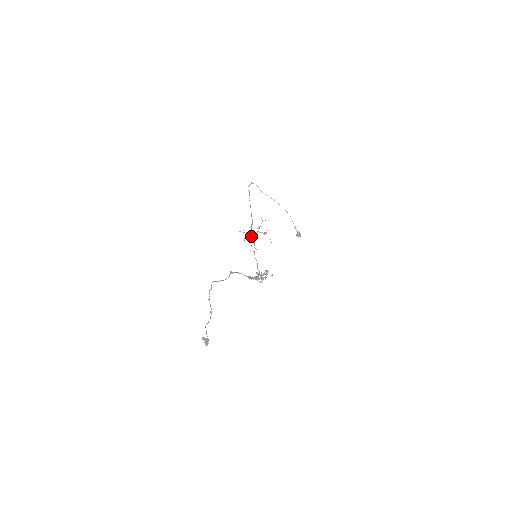
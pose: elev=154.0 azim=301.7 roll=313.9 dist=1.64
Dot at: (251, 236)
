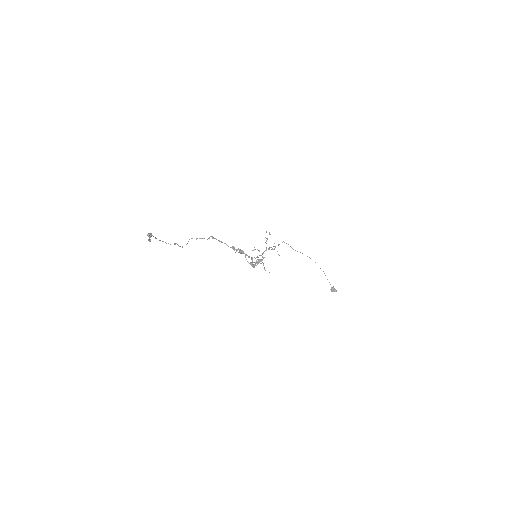
Dot at: (262, 256)
